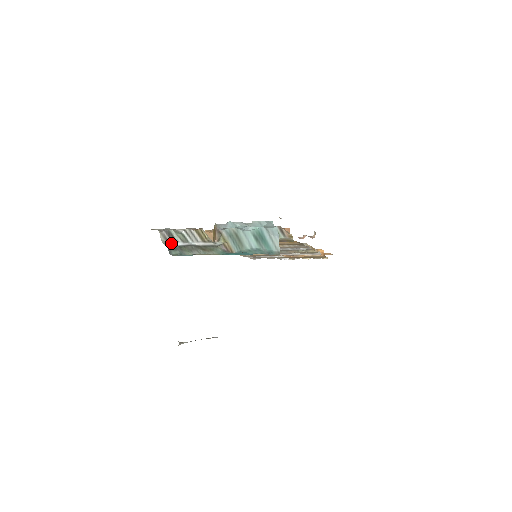
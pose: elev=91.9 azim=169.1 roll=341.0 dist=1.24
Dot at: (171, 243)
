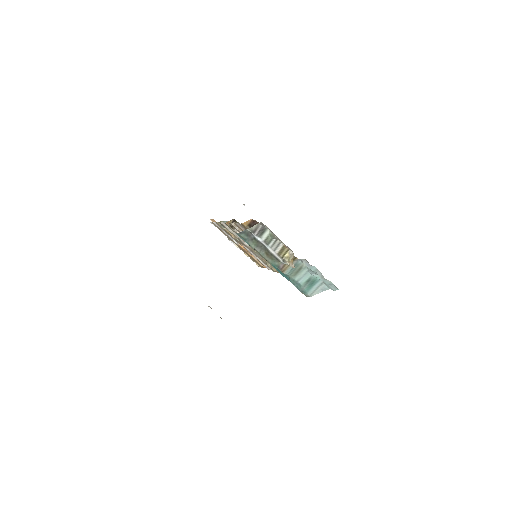
Dot at: (255, 234)
